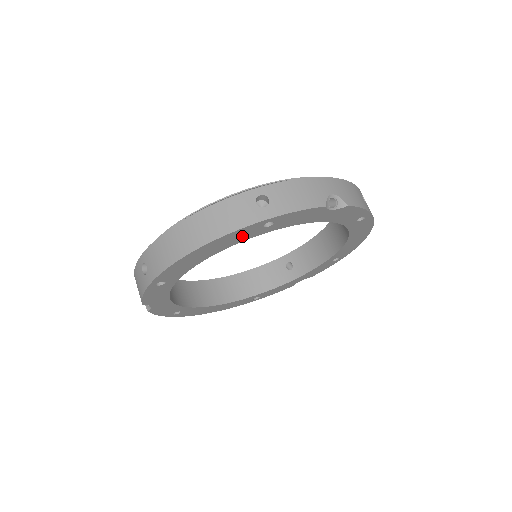
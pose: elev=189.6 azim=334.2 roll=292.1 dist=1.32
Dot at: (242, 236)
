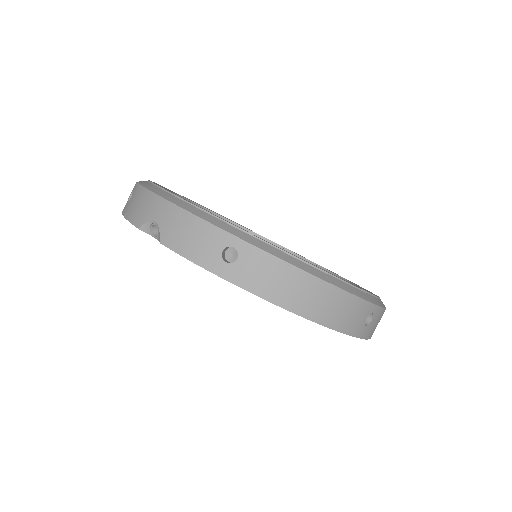
Dot at: occluded
